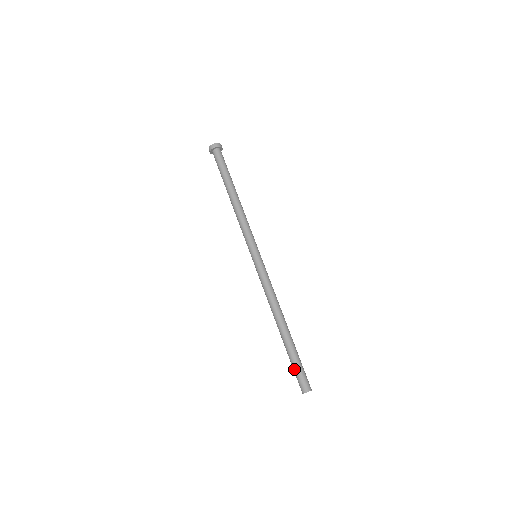
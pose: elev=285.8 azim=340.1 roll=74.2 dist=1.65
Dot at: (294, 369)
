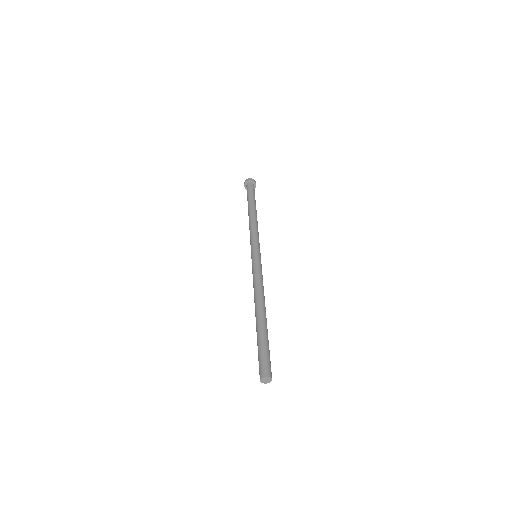
Dot at: (258, 355)
